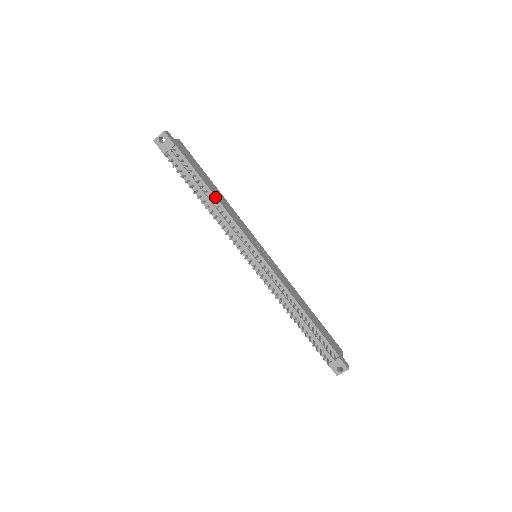
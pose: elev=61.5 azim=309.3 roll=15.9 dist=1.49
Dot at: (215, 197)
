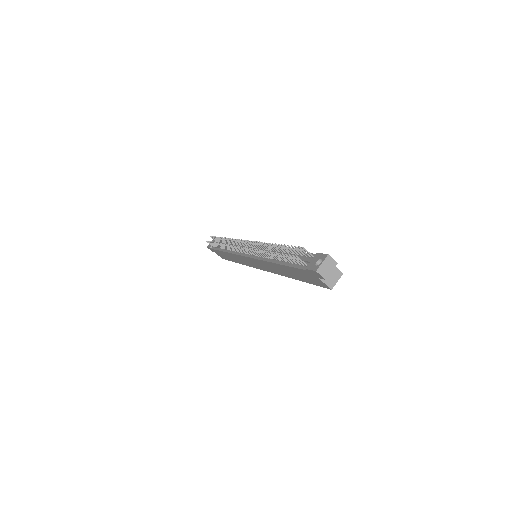
Dot at: occluded
